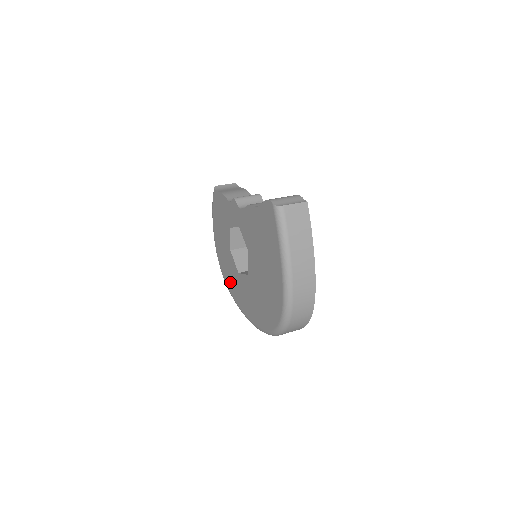
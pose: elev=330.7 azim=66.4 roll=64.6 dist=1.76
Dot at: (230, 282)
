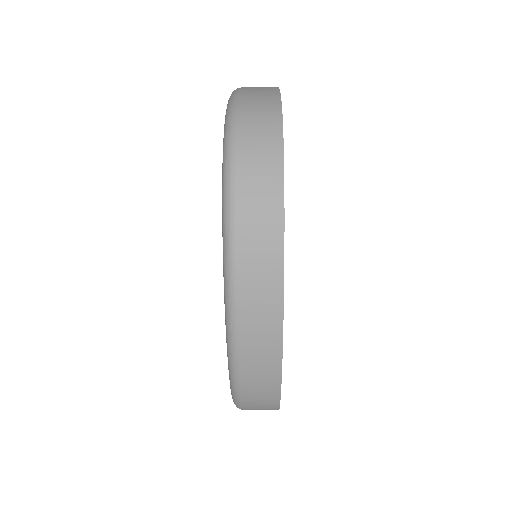
Dot at: occluded
